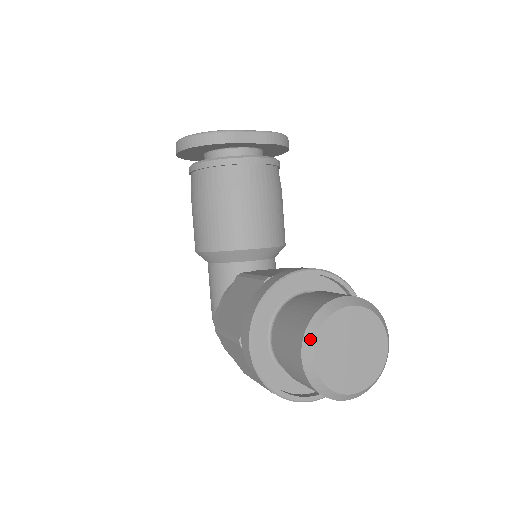
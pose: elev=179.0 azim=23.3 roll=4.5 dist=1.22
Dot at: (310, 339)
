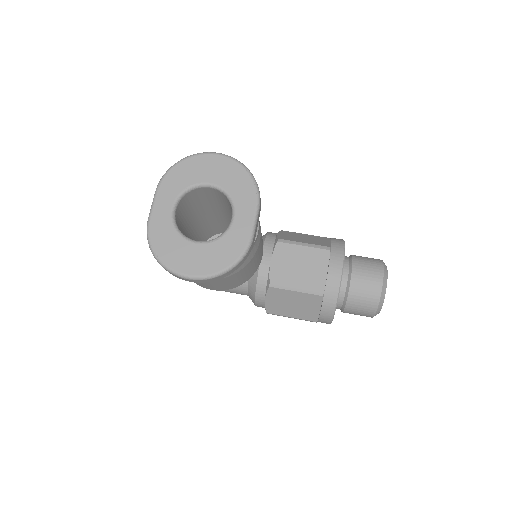
Dot at: (378, 312)
